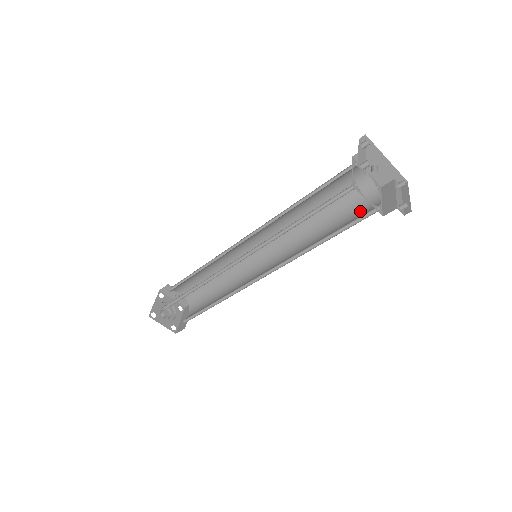
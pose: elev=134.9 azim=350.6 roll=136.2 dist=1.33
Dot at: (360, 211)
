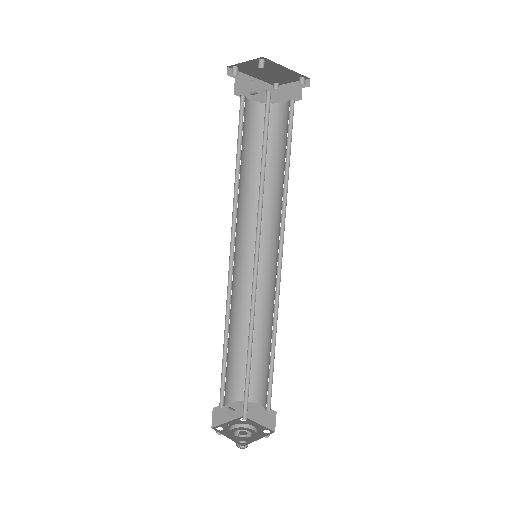
Dot at: (279, 127)
